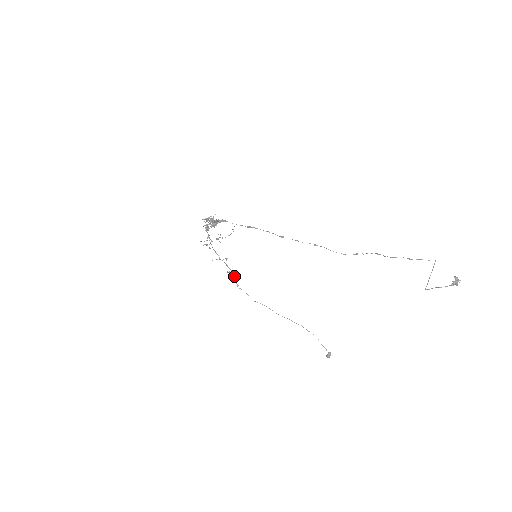
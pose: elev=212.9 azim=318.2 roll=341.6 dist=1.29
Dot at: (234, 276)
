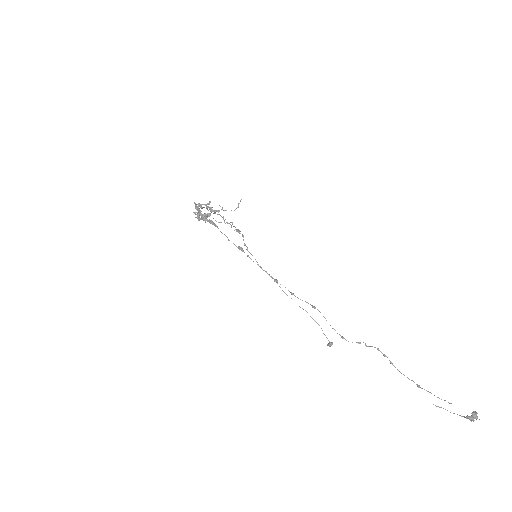
Dot at: (242, 236)
